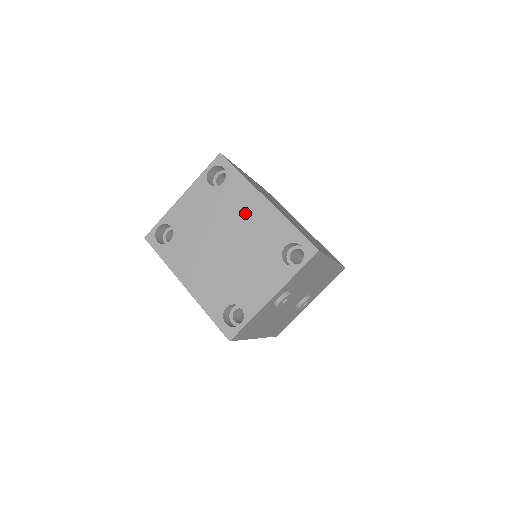
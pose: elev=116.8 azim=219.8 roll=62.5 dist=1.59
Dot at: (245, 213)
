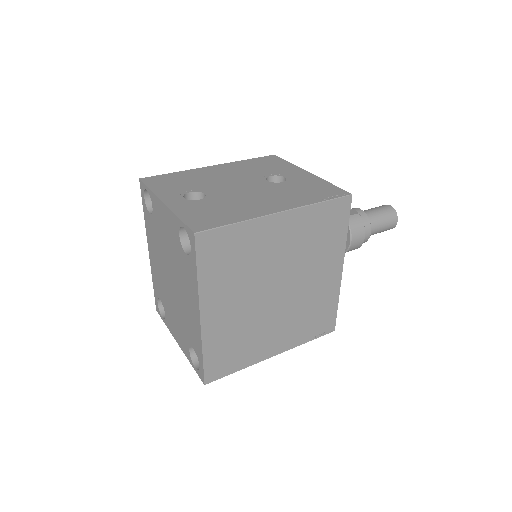
Dot at: (187, 295)
